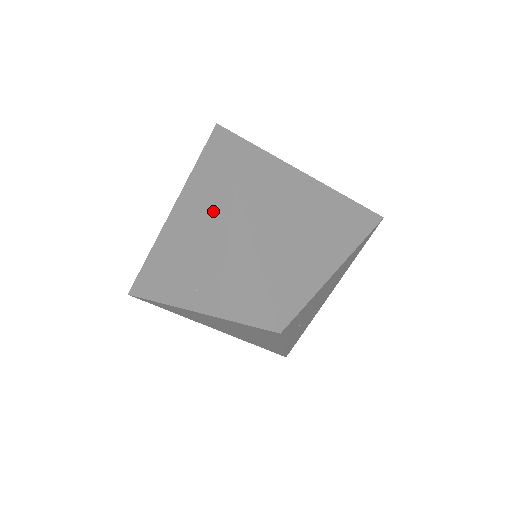
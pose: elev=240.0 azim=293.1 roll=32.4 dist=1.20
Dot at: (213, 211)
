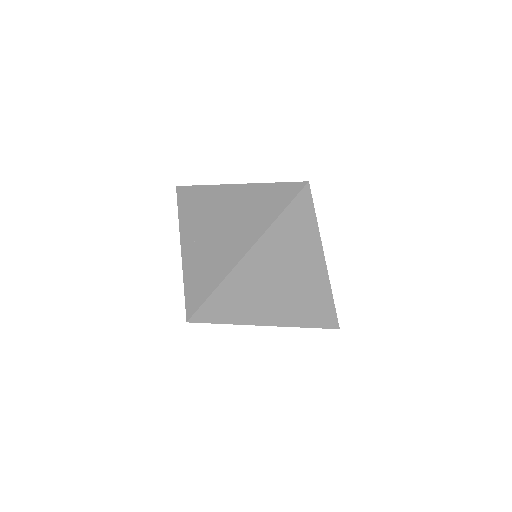
Dot at: (246, 221)
